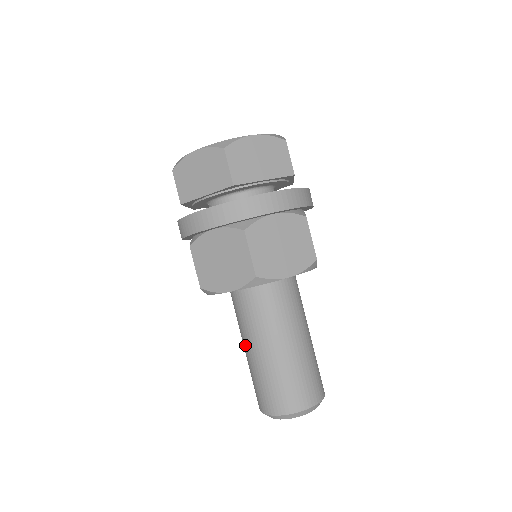
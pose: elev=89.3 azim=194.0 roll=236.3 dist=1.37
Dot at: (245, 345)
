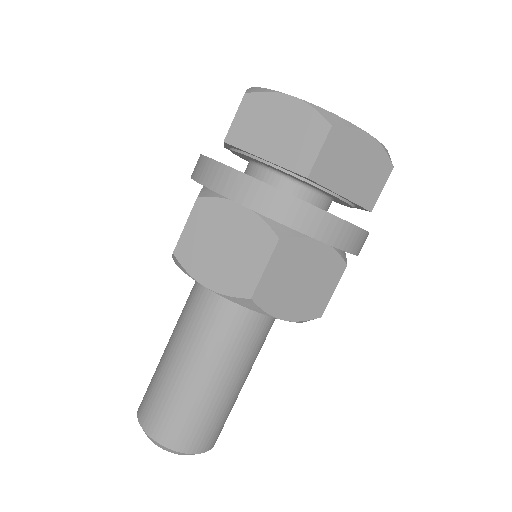
Dot at: occluded
